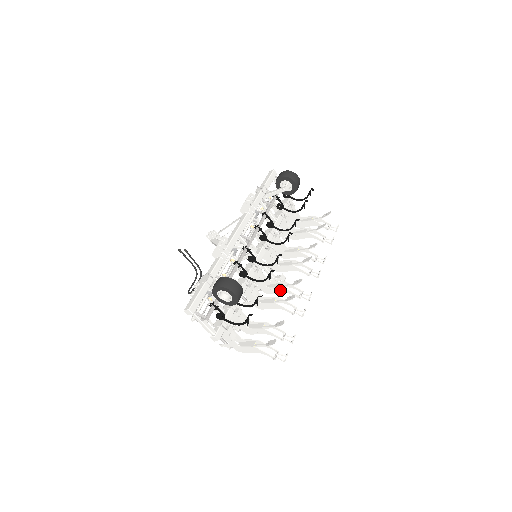
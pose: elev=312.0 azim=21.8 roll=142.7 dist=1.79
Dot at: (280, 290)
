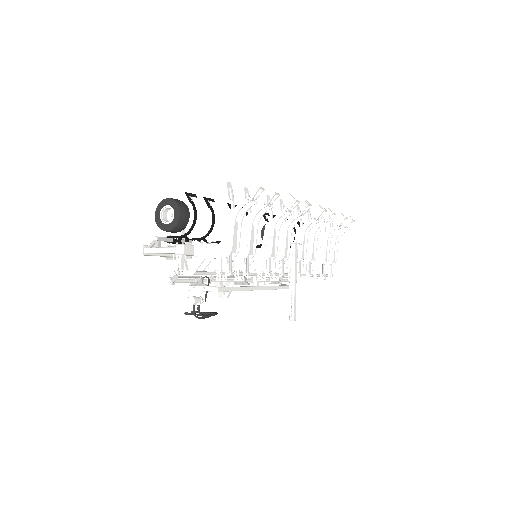
Dot at: (282, 234)
